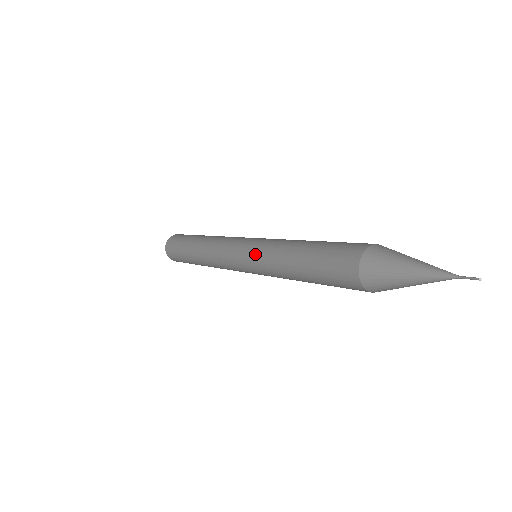
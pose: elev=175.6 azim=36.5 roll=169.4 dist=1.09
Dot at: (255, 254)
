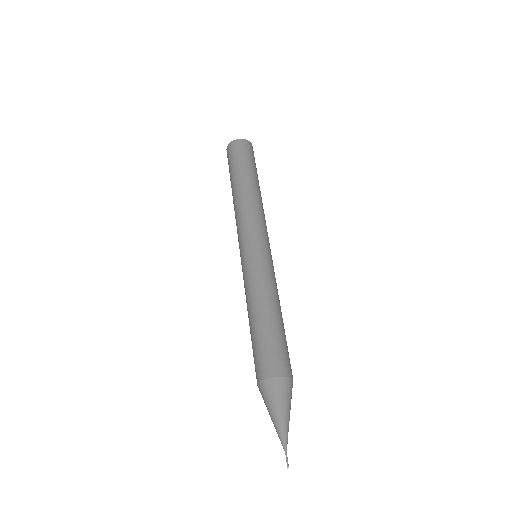
Dot at: occluded
